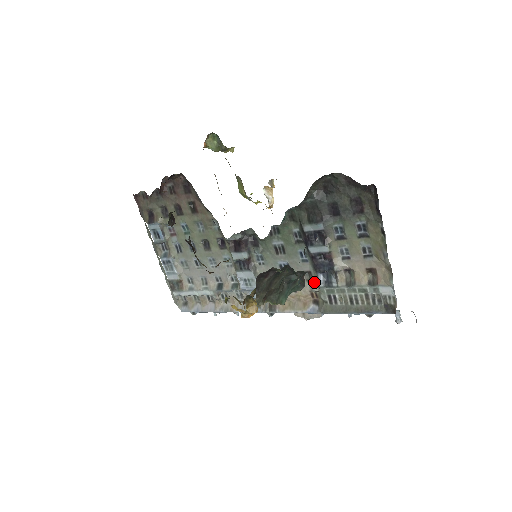
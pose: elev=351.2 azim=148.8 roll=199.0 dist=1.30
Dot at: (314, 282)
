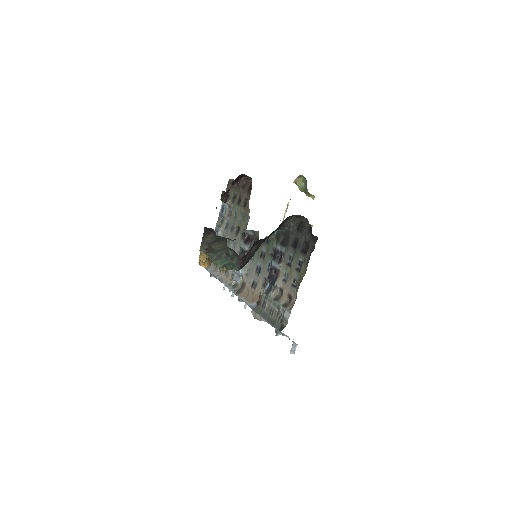
Dot at: occluded
